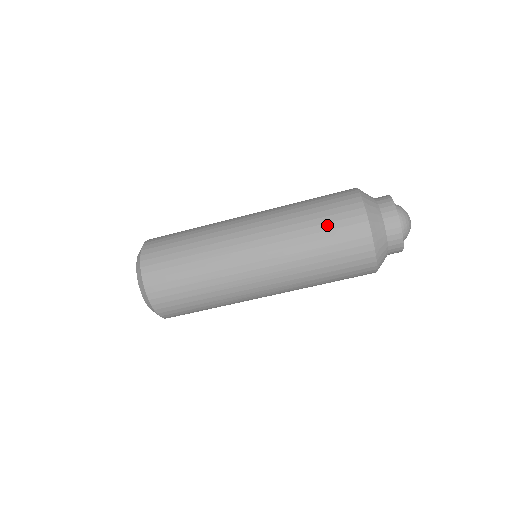
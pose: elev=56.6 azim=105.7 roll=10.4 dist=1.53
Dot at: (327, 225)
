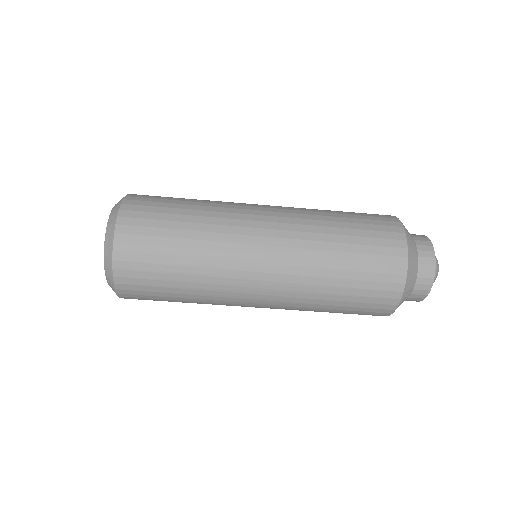
Dot at: (359, 225)
